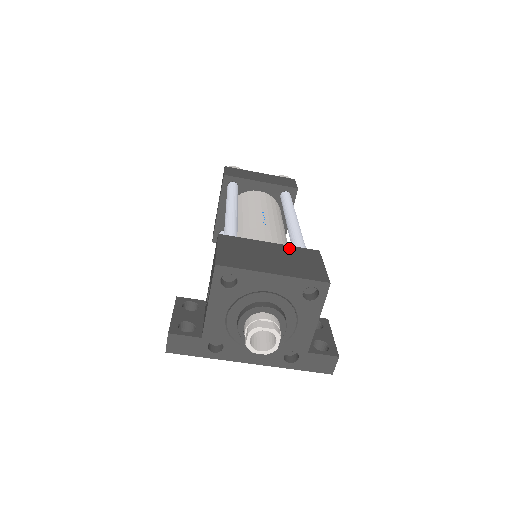
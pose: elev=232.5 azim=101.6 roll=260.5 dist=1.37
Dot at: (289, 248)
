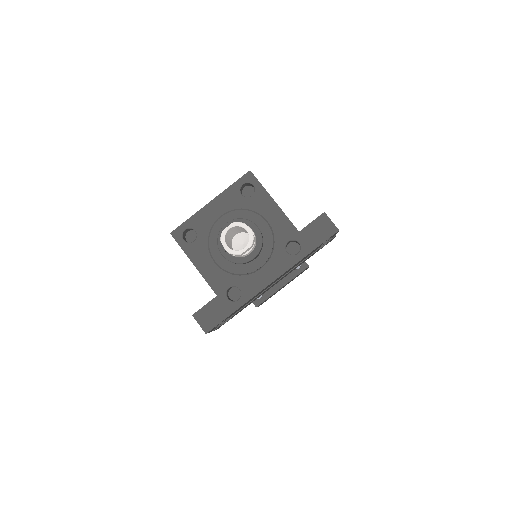
Dot at: occluded
